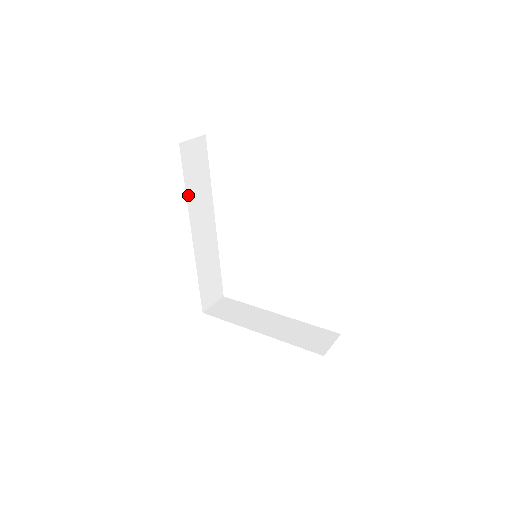
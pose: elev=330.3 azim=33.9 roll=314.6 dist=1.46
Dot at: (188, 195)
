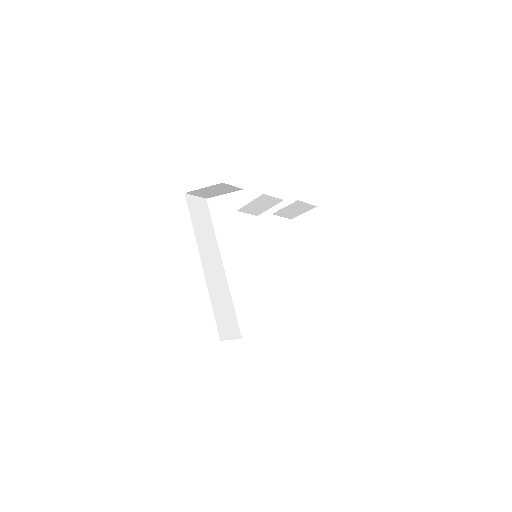
Dot at: (195, 231)
